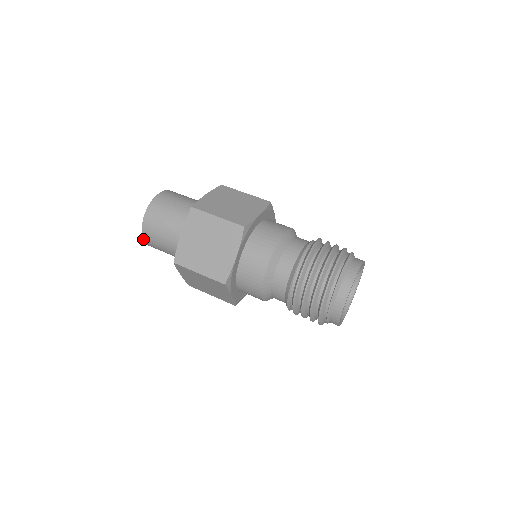
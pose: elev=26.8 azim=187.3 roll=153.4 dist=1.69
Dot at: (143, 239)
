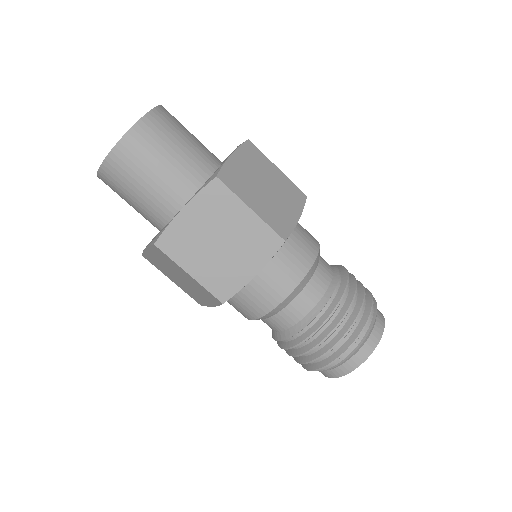
Dot at: (98, 170)
